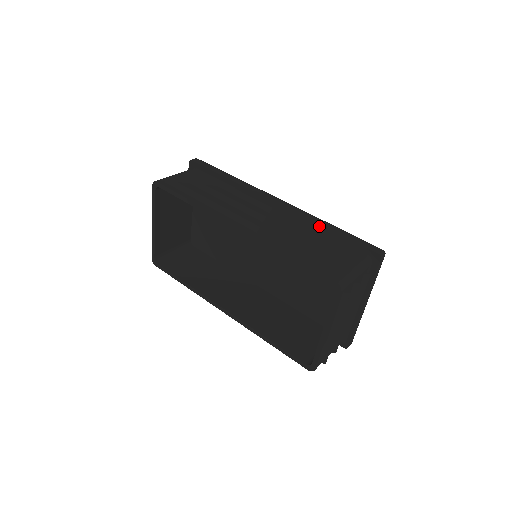
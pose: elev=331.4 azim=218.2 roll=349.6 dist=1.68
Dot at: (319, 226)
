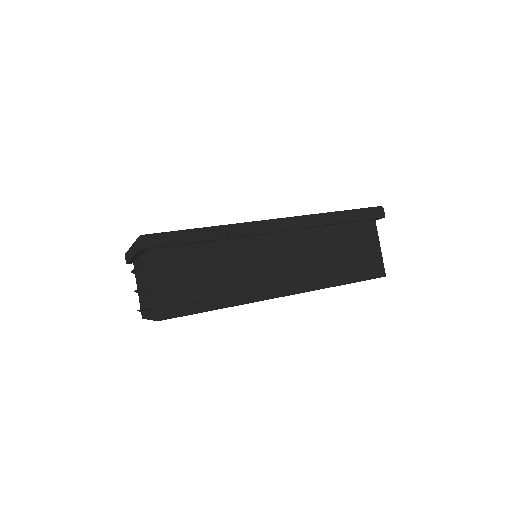
Dot at: (329, 225)
